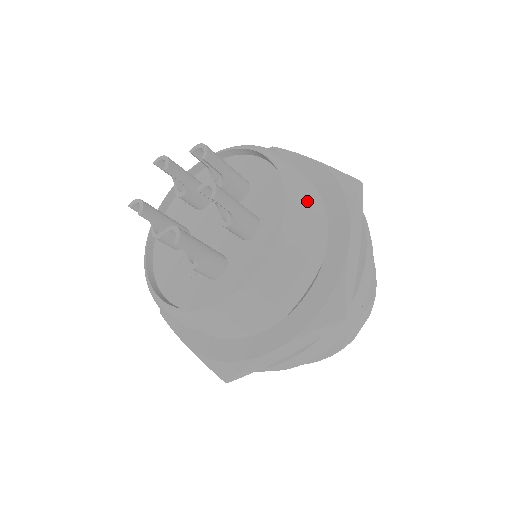
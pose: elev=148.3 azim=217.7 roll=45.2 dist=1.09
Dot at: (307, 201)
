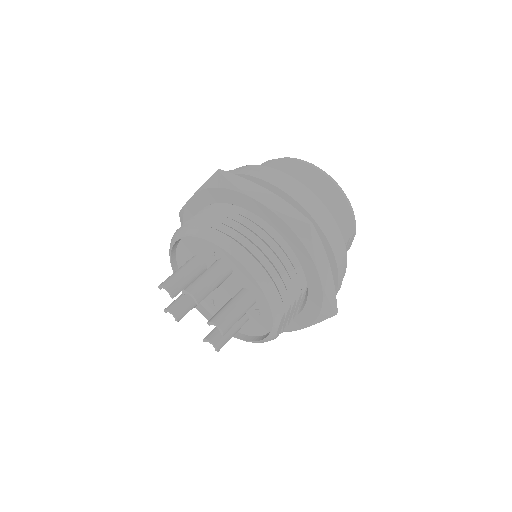
Dot at: (278, 278)
